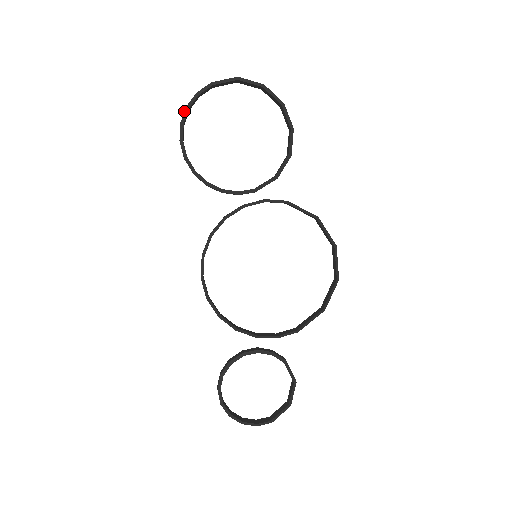
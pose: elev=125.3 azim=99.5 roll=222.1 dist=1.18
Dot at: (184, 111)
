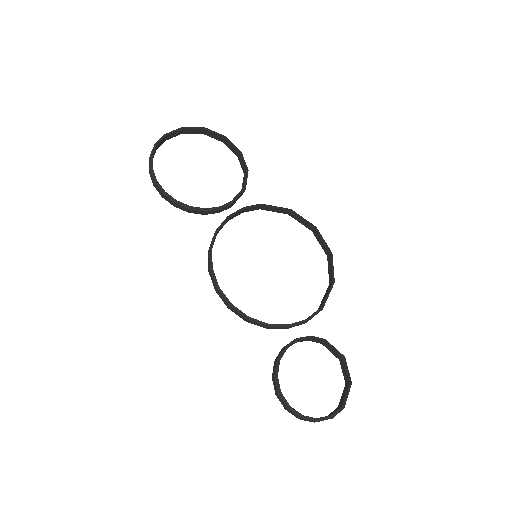
Dot at: (149, 159)
